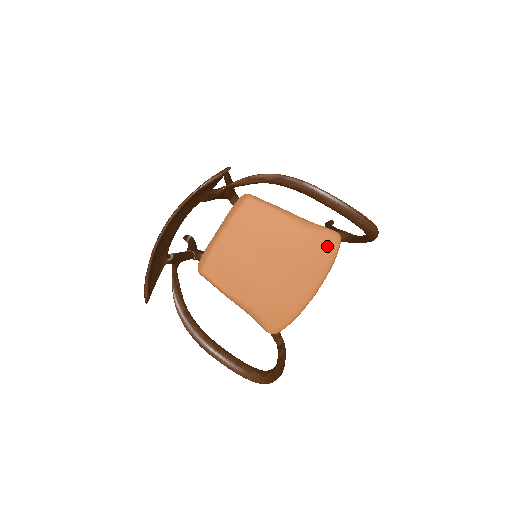
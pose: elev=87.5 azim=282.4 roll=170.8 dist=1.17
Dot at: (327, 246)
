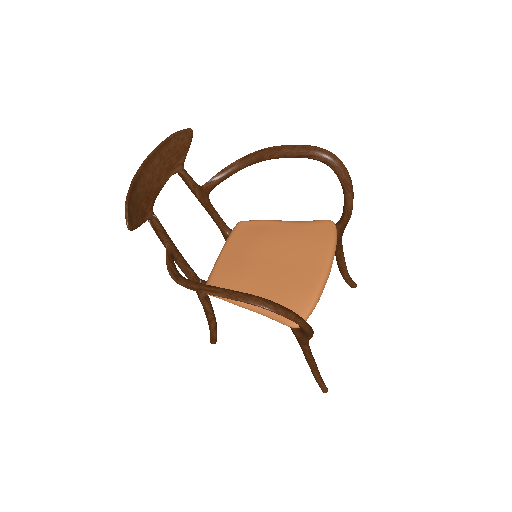
Dot at: (322, 230)
